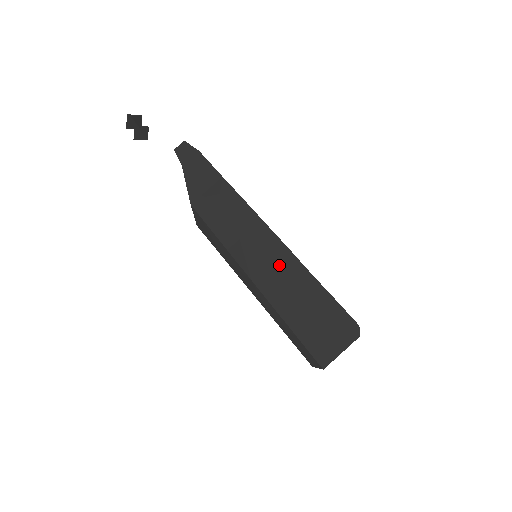
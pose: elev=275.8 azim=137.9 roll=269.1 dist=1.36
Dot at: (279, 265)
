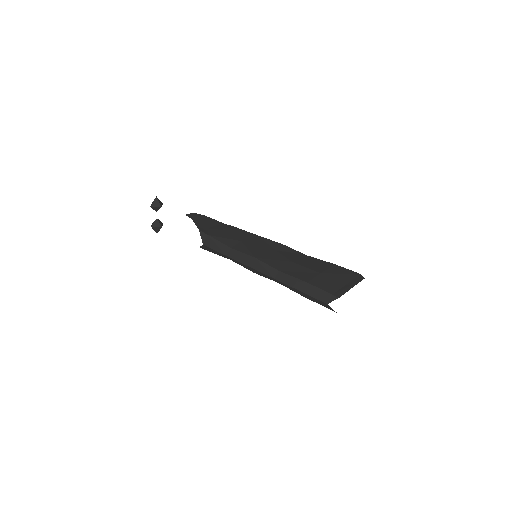
Dot at: (277, 252)
